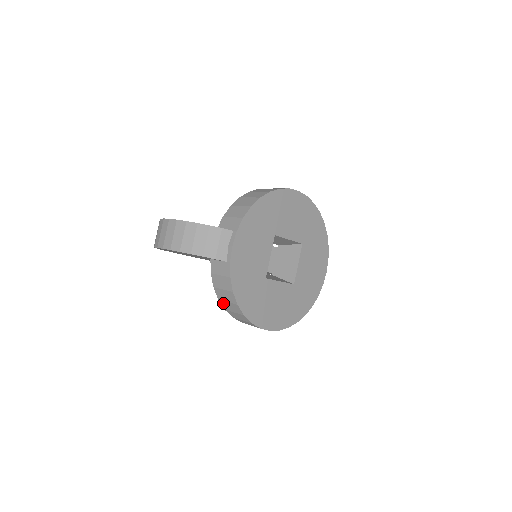
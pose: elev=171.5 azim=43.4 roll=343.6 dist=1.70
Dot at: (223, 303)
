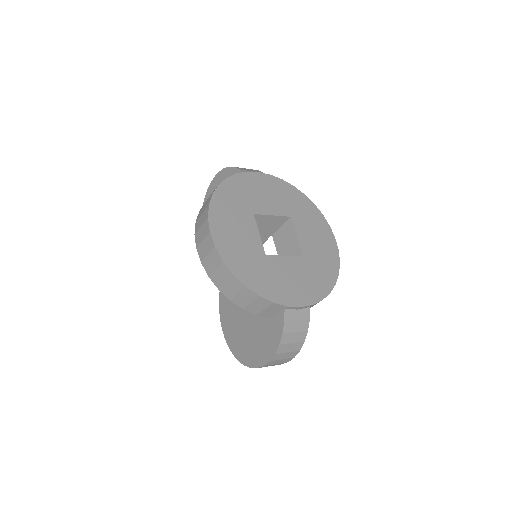
Dot at: occluded
